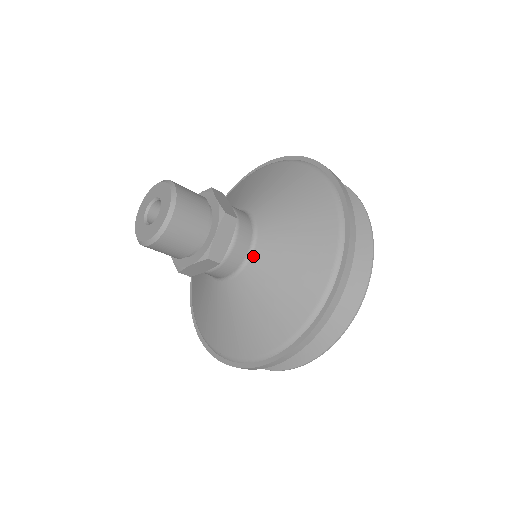
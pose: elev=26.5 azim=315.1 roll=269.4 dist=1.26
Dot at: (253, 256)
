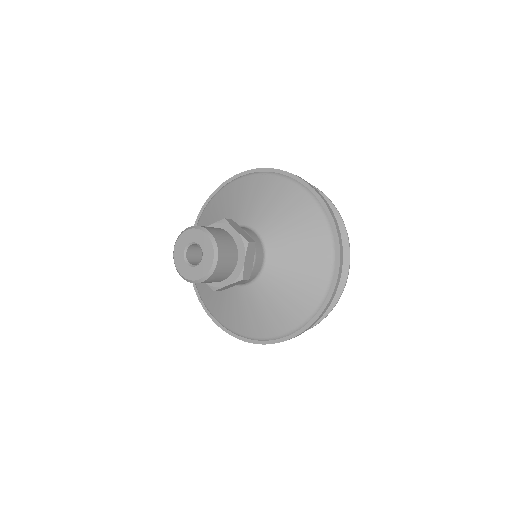
Dot at: (267, 264)
